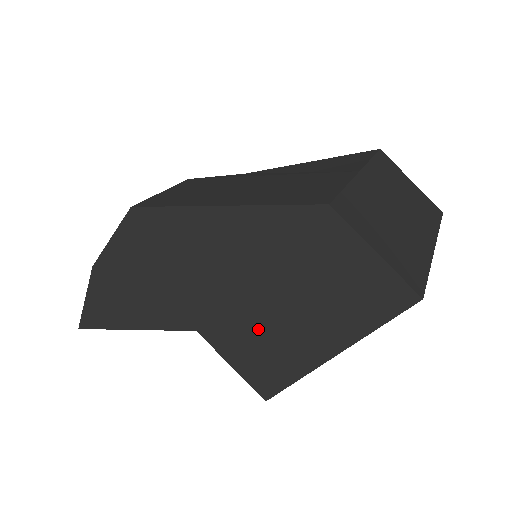
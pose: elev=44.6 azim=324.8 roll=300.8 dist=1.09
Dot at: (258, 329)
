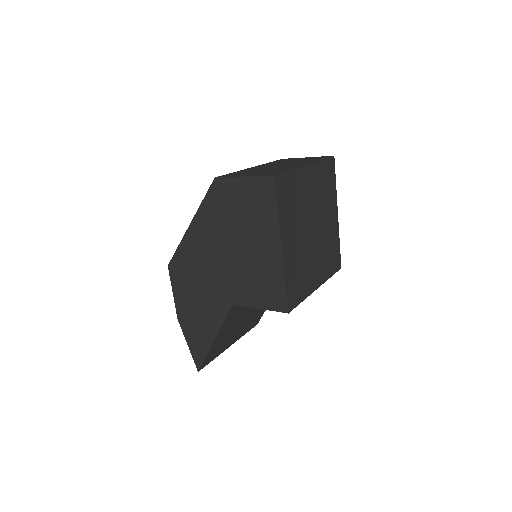
Dot at: (248, 270)
